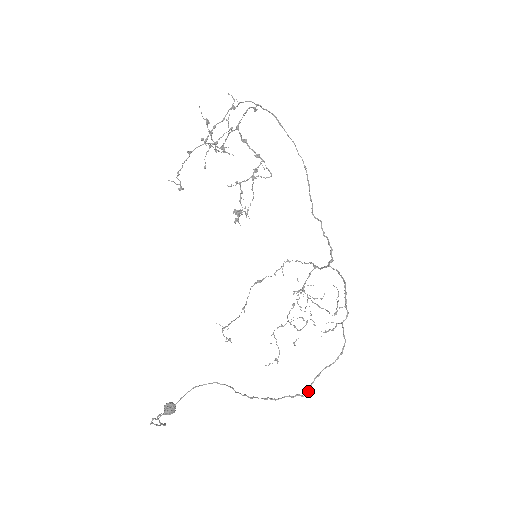
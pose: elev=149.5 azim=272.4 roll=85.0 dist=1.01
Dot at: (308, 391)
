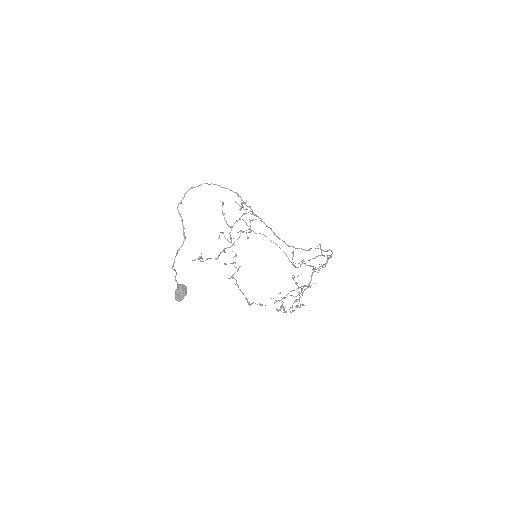
Dot at: (307, 250)
